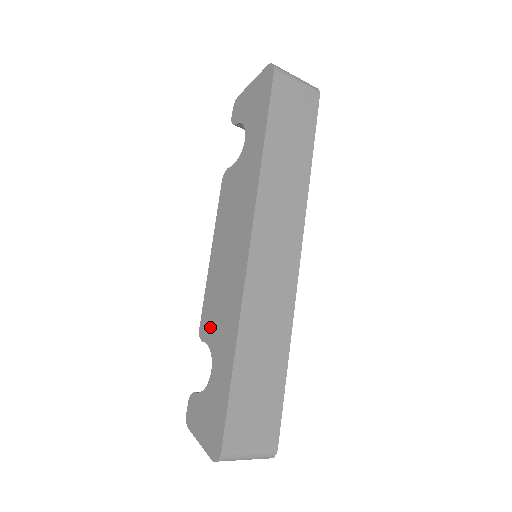
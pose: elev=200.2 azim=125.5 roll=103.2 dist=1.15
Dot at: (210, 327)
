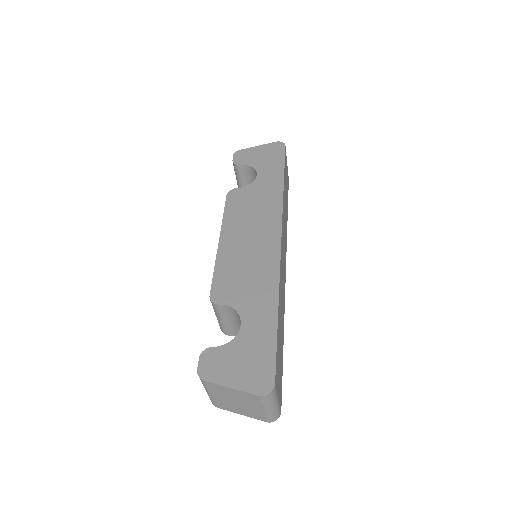
Dot at: (231, 292)
